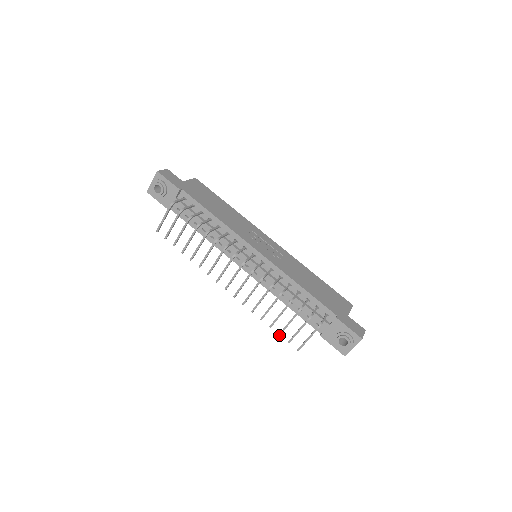
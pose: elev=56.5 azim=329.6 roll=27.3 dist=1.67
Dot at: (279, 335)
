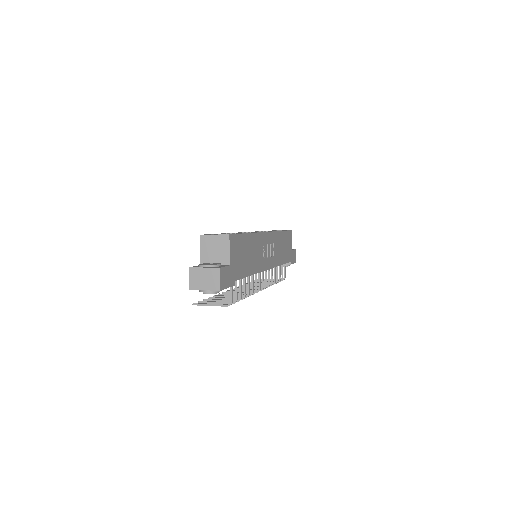
Dot at: occluded
